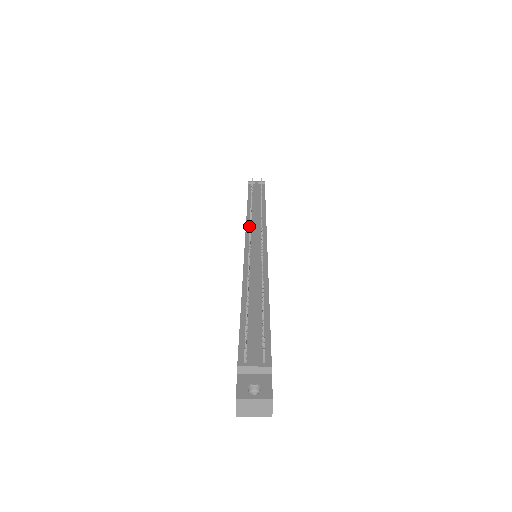
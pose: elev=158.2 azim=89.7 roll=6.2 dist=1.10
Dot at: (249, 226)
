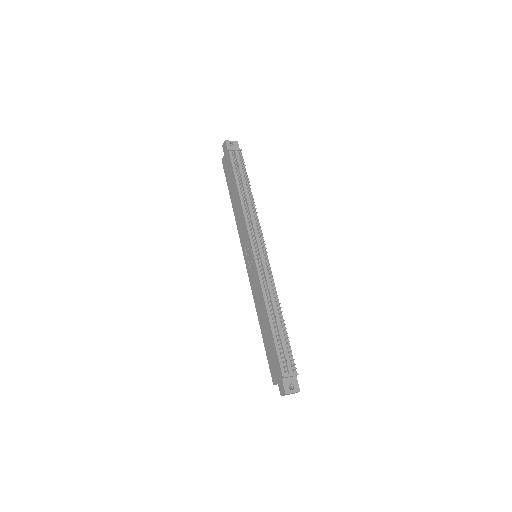
Dot at: (249, 227)
